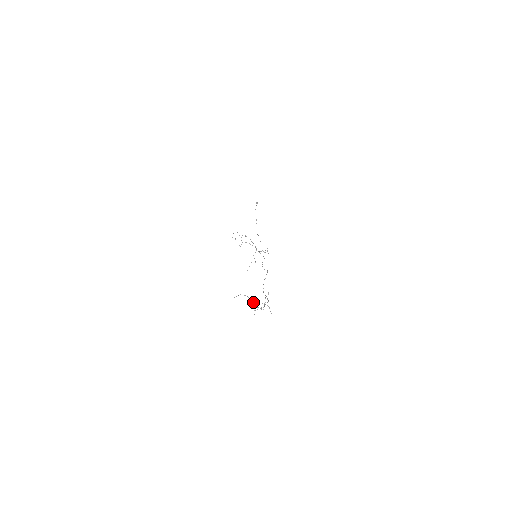
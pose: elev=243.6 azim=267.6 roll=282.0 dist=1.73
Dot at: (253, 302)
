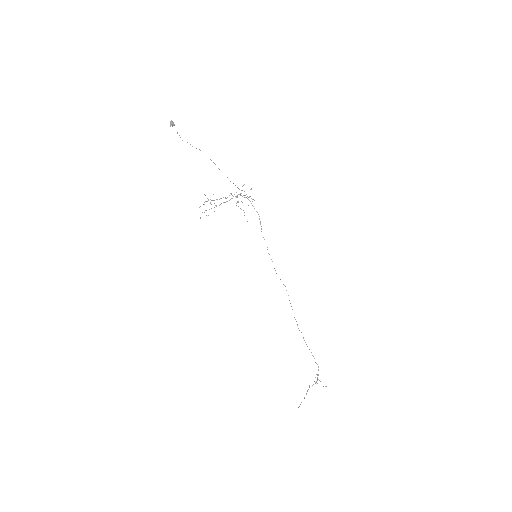
Dot at: occluded
